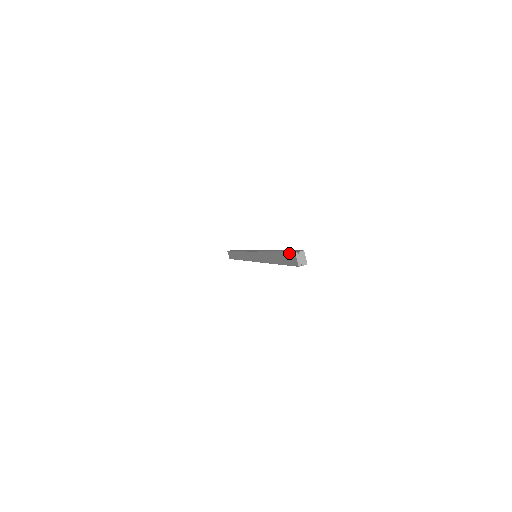
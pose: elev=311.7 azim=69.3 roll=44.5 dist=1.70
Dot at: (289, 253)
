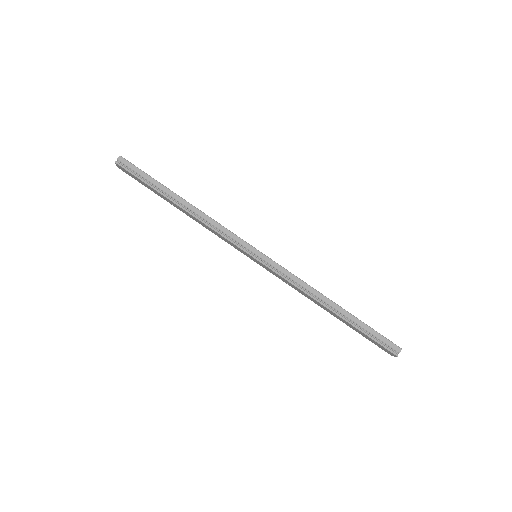
Dot at: (383, 347)
